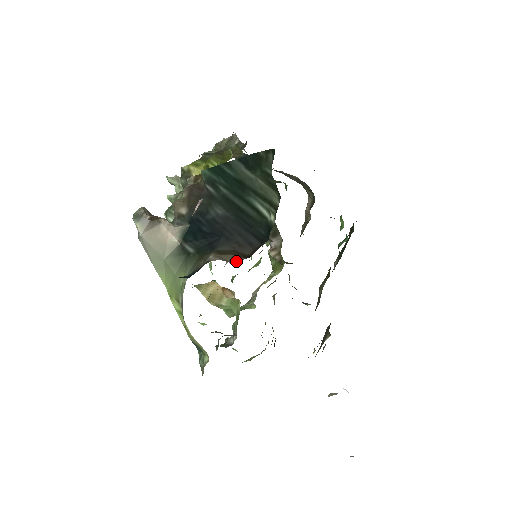
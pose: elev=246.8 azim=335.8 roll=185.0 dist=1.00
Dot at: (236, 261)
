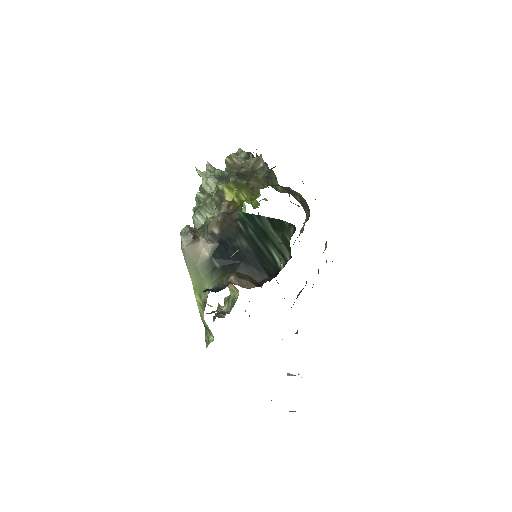
Dot at: (250, 288)
